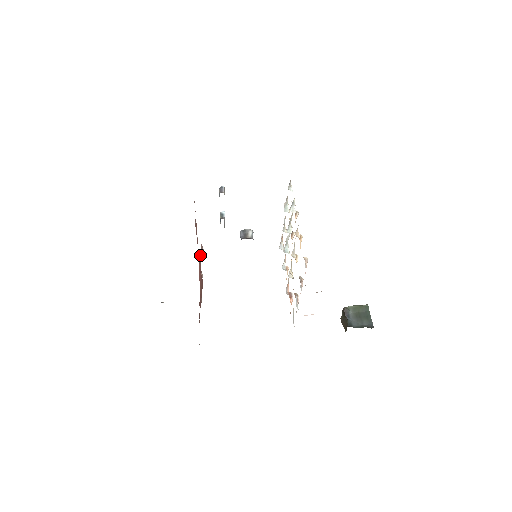
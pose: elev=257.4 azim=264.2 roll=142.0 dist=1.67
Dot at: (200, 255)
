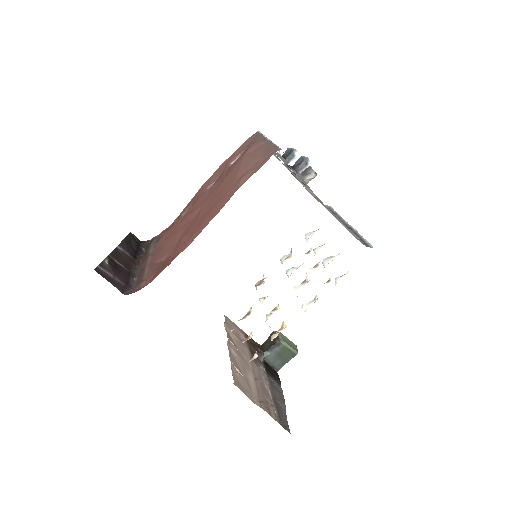
Dot at: (238, 151)
